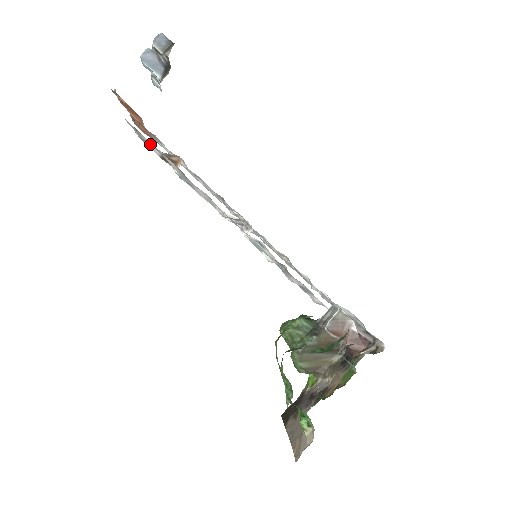
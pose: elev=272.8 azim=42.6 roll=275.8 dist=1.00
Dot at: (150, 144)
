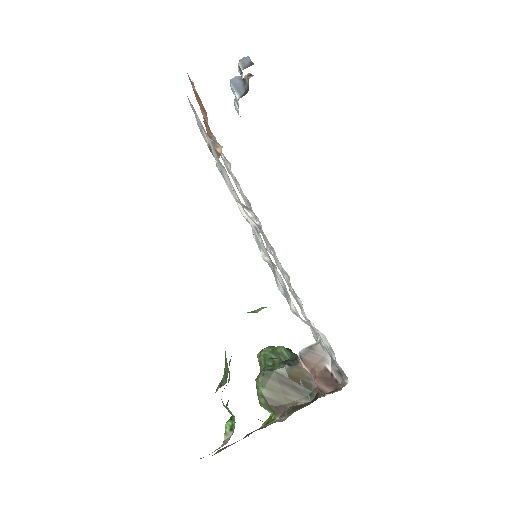
Dot at: (203, 131)
